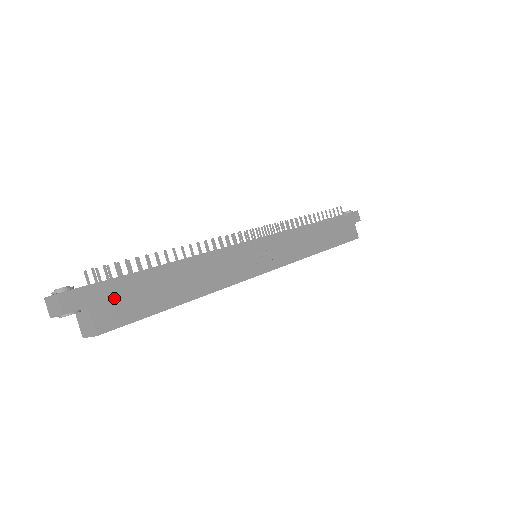
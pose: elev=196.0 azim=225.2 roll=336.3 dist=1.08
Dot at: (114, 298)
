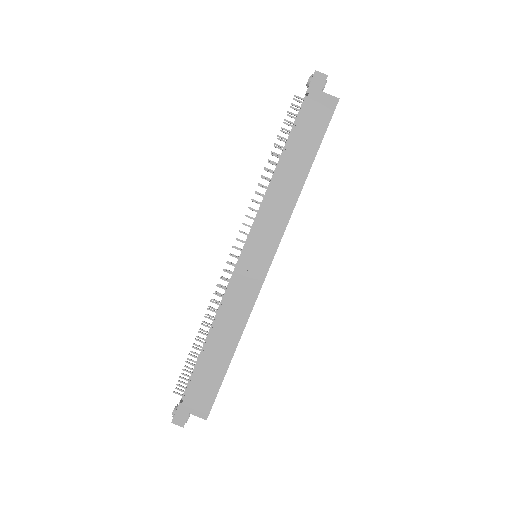
Dot at: (196, 396)
